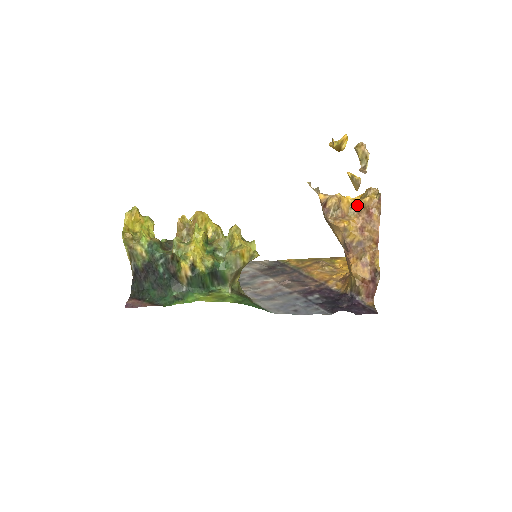
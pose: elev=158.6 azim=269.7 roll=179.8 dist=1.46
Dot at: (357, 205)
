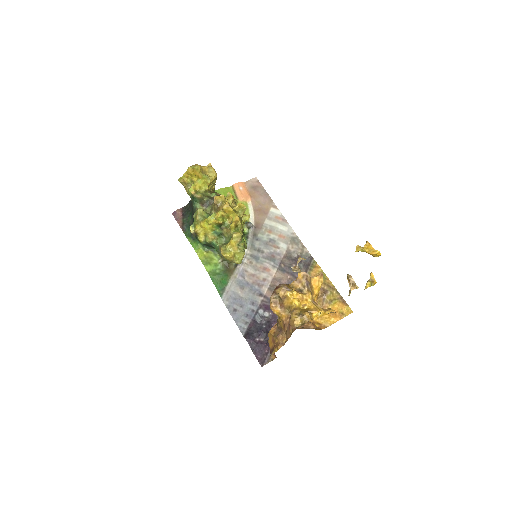
Dot at: (291, 312)
